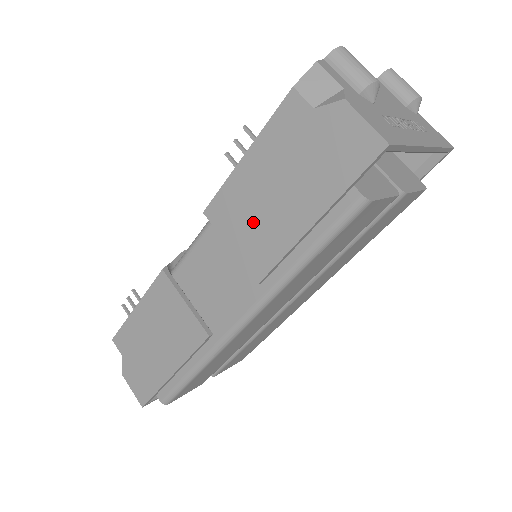
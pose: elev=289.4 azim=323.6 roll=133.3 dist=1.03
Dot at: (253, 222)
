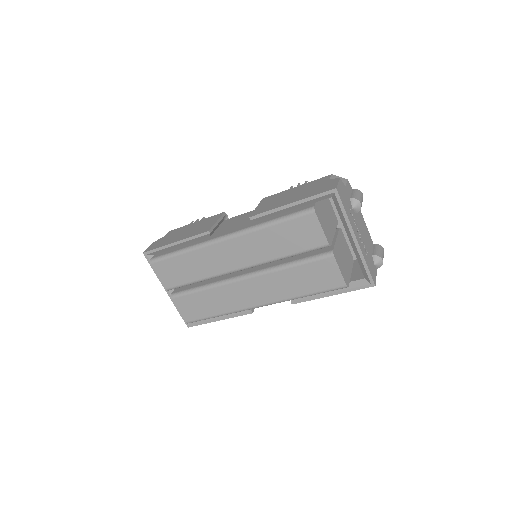
Dot at: (274, 202)
